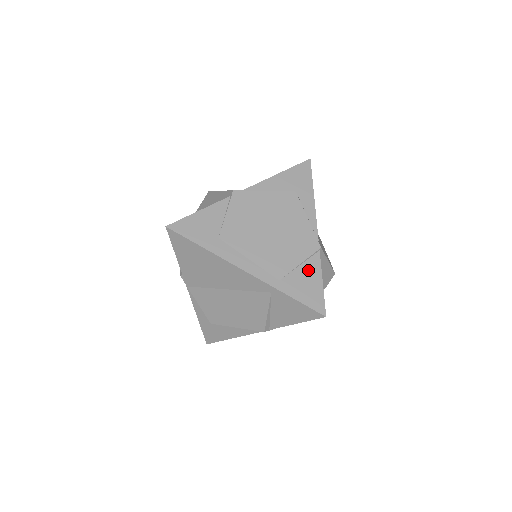
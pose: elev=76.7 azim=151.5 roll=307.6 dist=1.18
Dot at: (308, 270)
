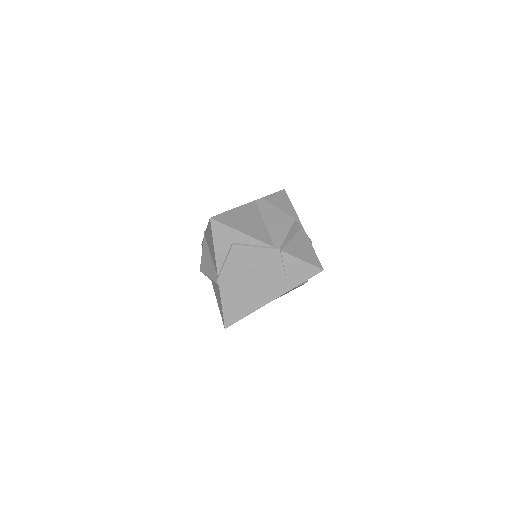
Dot at: (290, 265)
